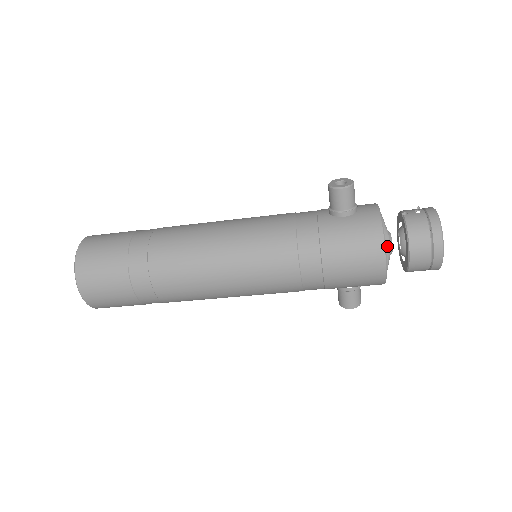
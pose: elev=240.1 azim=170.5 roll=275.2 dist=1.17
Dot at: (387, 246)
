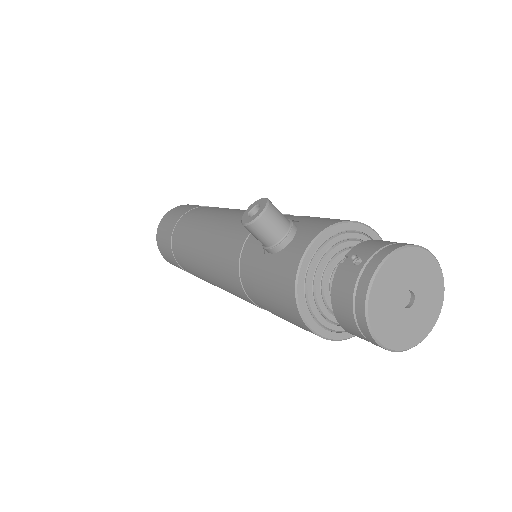
Dot at: (317, 304)
